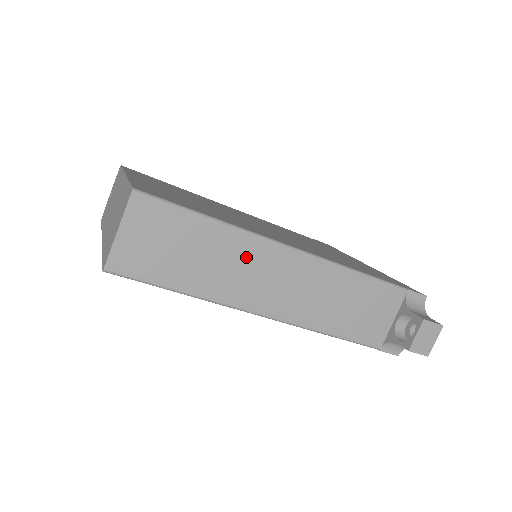
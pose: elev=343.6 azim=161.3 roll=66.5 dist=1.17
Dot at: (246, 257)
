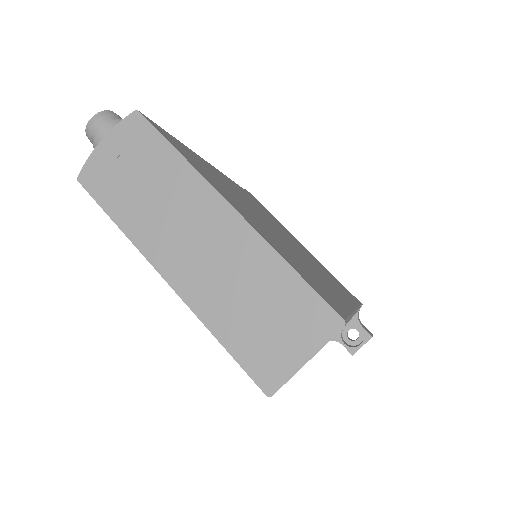
Dot at: occluded
